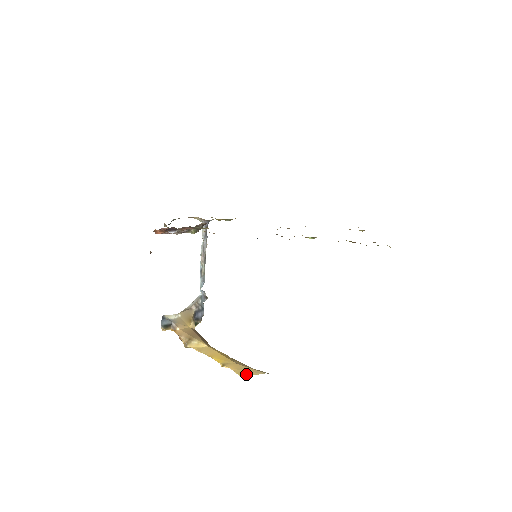
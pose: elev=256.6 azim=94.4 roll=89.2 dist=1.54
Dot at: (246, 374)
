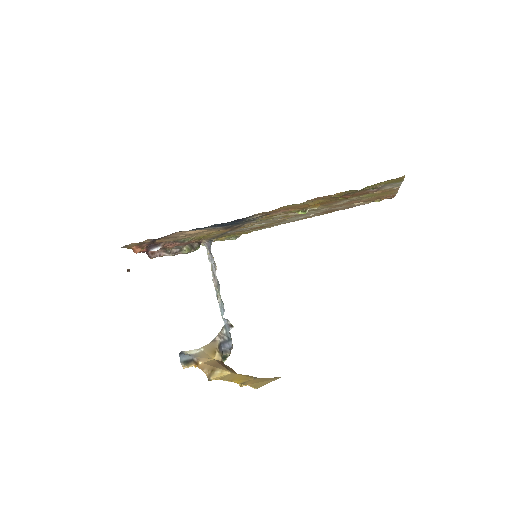
Dot at: (261, 384)
